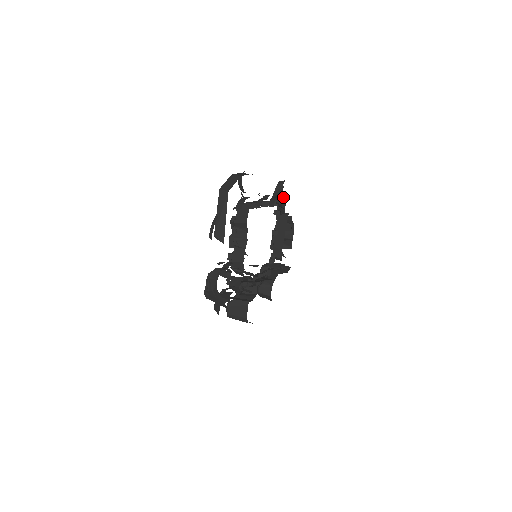
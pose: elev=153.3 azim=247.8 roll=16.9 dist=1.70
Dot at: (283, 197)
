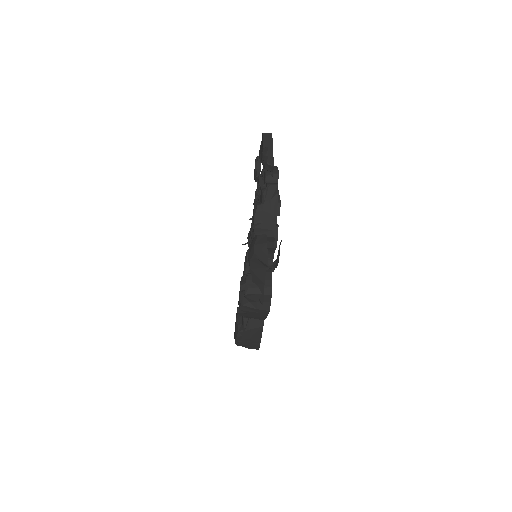
Dot at: occluded
